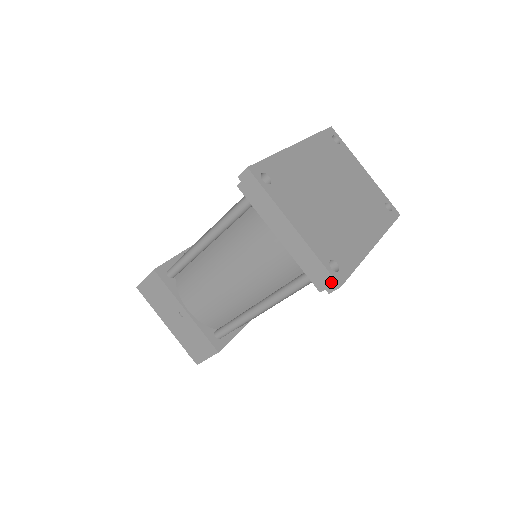
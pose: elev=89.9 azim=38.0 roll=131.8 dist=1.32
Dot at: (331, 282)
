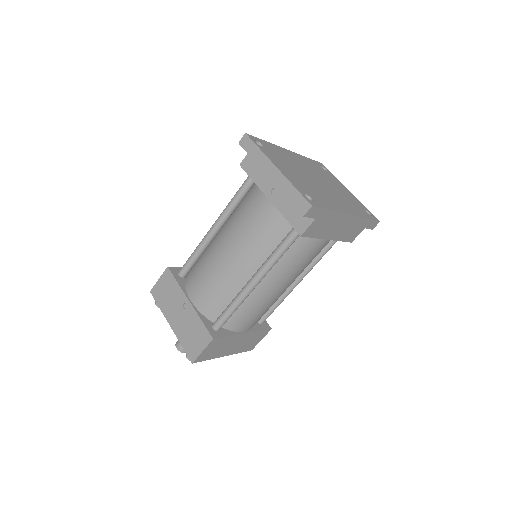
Dot at: (305, 204)
